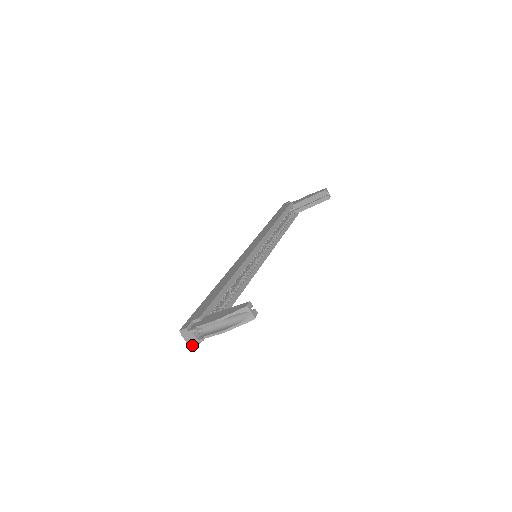
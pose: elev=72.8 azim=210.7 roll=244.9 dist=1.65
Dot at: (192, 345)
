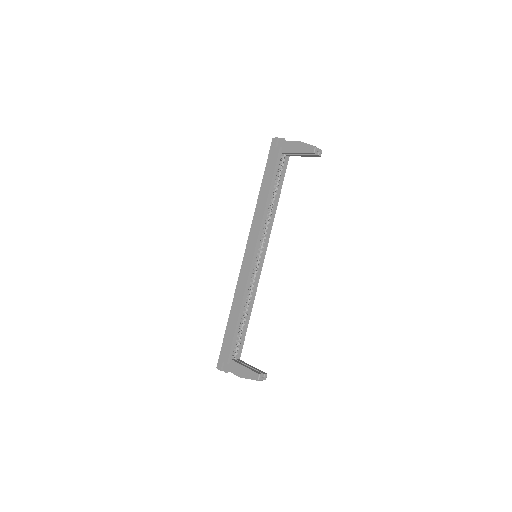
Dot at: occluded
